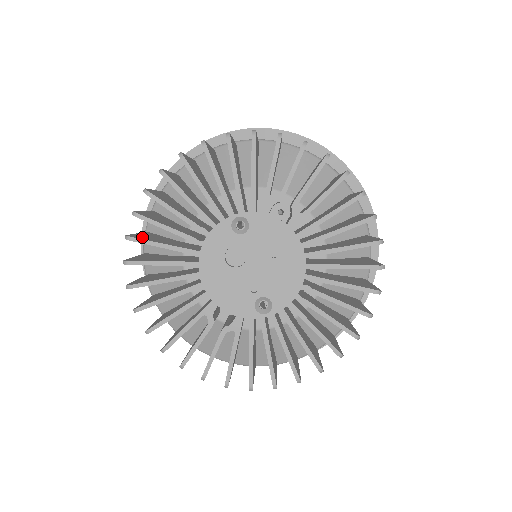
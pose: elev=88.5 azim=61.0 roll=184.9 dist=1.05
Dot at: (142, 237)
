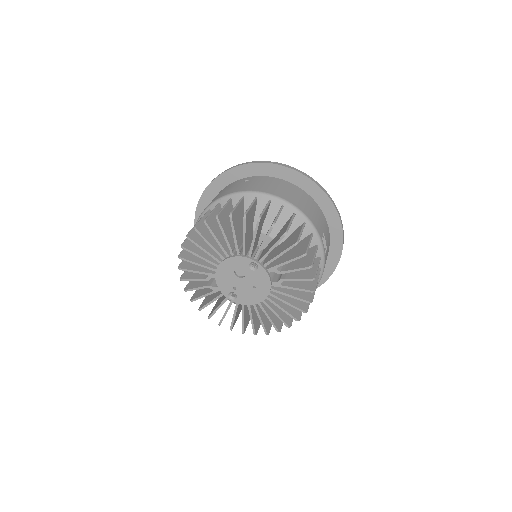
Dot at: (212, 224)
